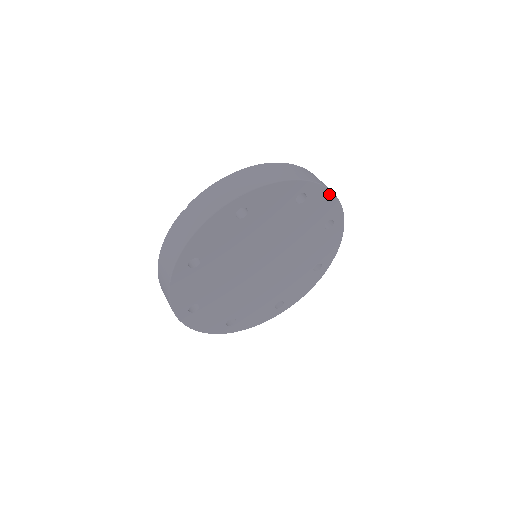
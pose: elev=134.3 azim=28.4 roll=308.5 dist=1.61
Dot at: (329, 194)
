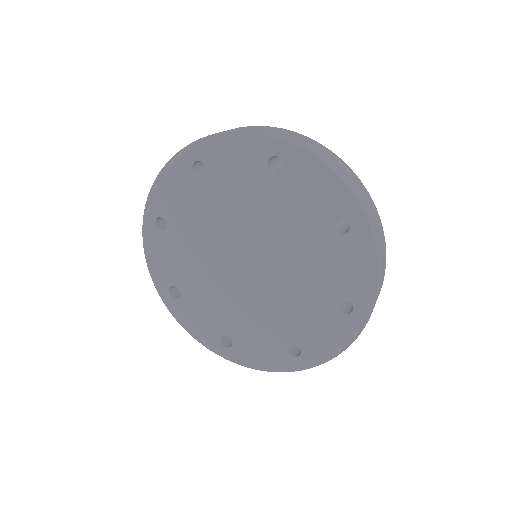
Dot at: (374, 262)
